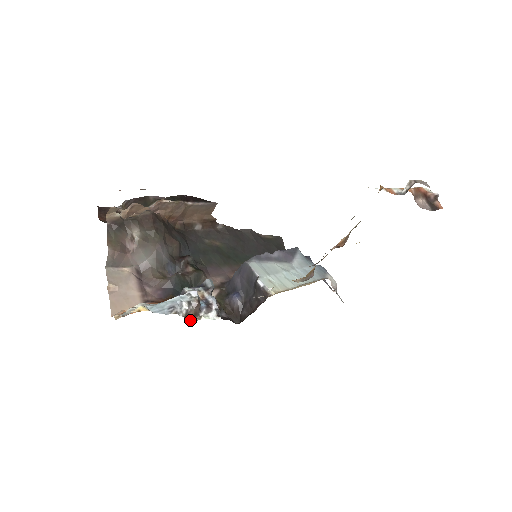
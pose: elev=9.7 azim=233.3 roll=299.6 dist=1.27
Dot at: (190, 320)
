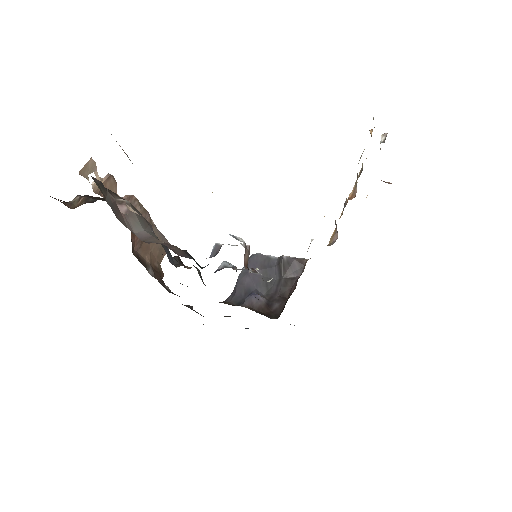
Dot at: (246, 268)
